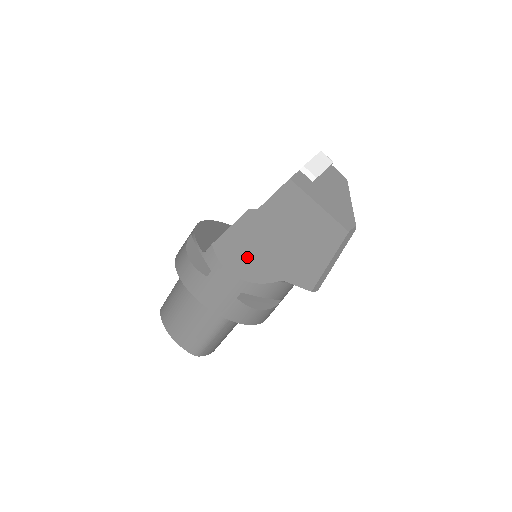
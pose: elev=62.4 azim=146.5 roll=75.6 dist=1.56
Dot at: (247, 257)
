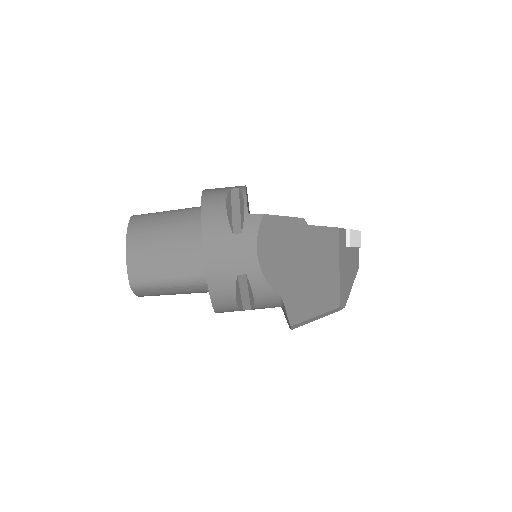
Dot at: (276, 252)
